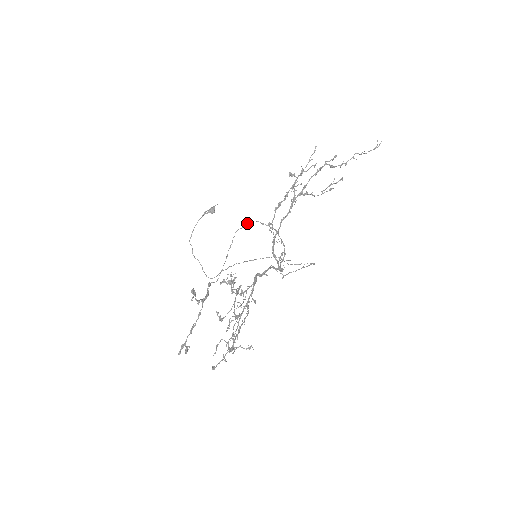
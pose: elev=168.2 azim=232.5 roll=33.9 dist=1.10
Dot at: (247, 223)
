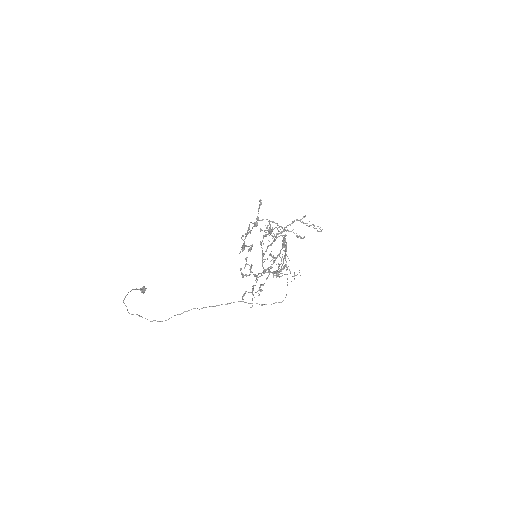
Dot at: occluded
